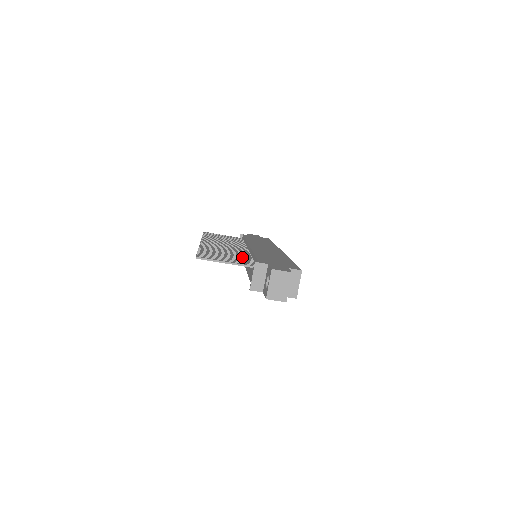
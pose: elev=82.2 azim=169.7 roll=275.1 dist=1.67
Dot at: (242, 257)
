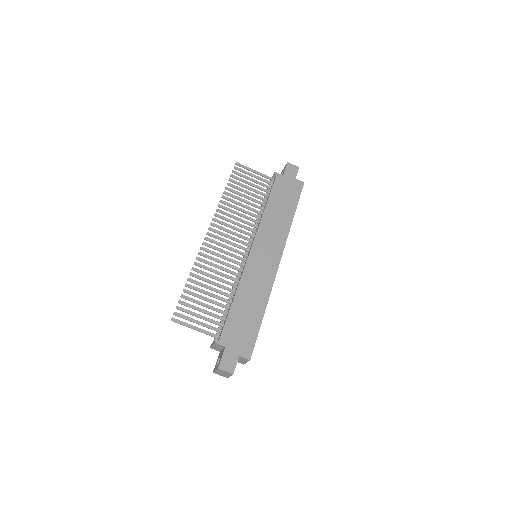
Dot at: (222, 300)
